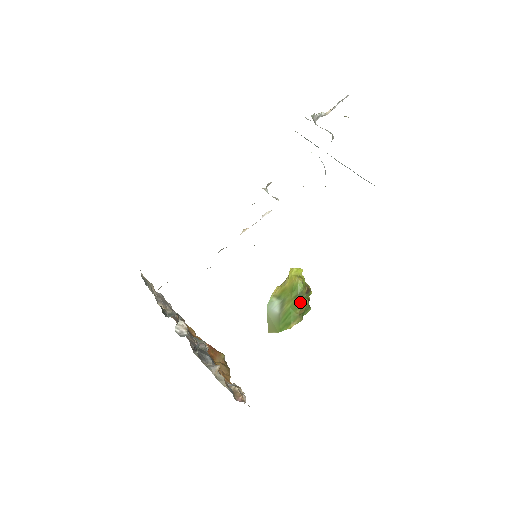
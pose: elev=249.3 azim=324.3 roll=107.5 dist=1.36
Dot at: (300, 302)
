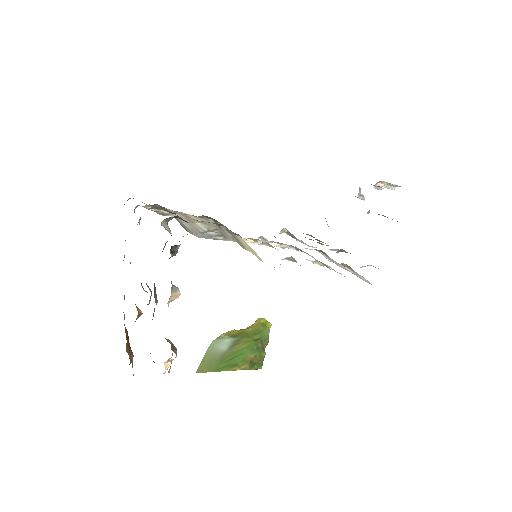
Dot at: (259, 348)
